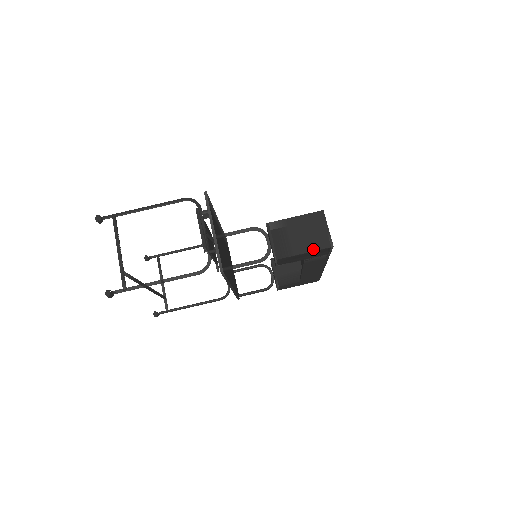
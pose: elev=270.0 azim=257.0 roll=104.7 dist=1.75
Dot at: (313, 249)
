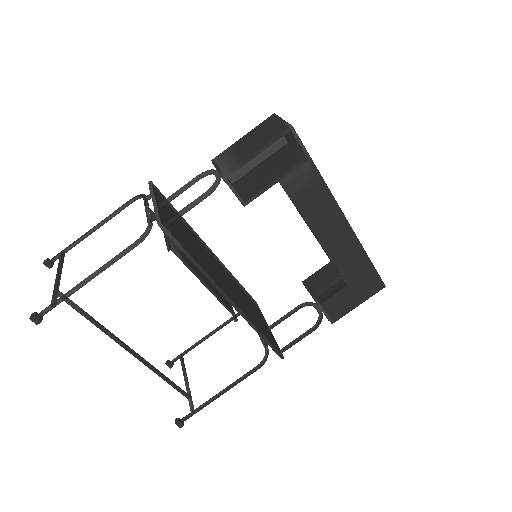
Dot at: (267, 143)
